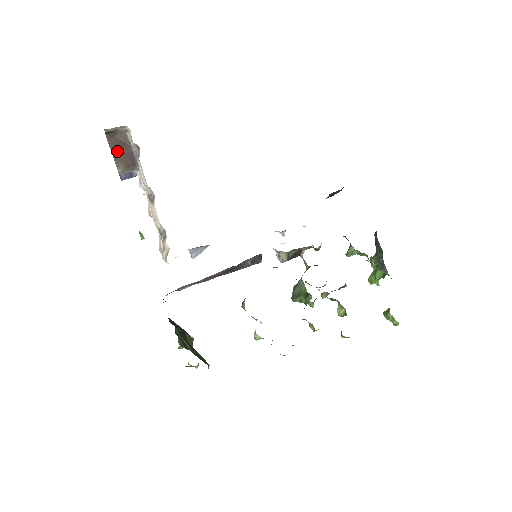
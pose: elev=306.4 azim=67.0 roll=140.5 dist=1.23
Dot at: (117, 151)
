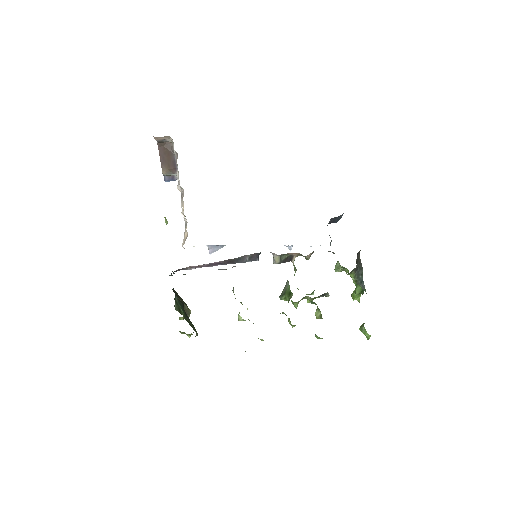
Dot at: (164, 157)
